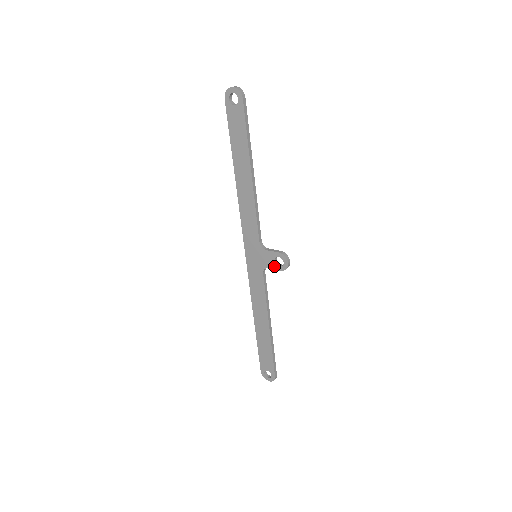
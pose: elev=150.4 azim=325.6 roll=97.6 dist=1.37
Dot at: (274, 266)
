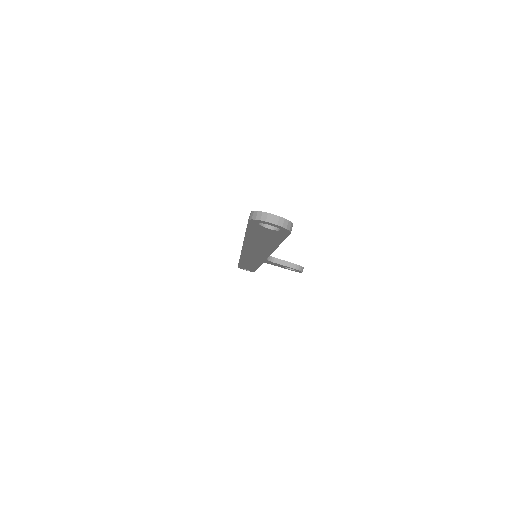
Dot at: (281, 267)
